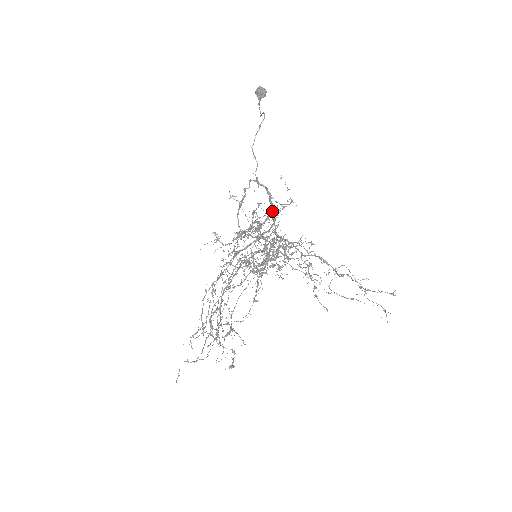
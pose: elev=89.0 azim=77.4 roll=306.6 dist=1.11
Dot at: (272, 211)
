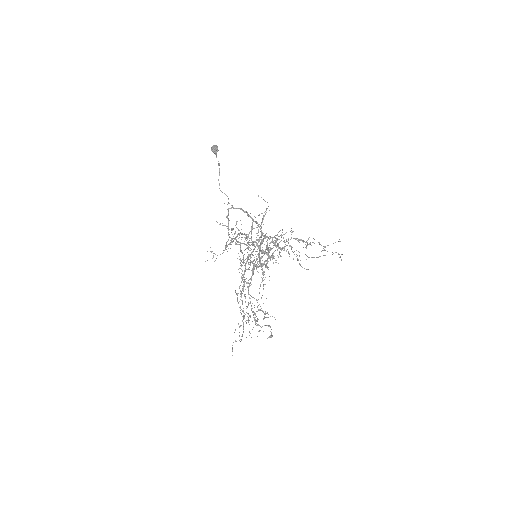
Dot at: occluded
